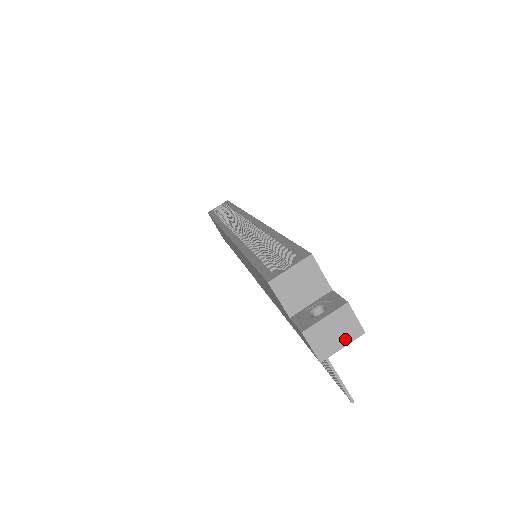
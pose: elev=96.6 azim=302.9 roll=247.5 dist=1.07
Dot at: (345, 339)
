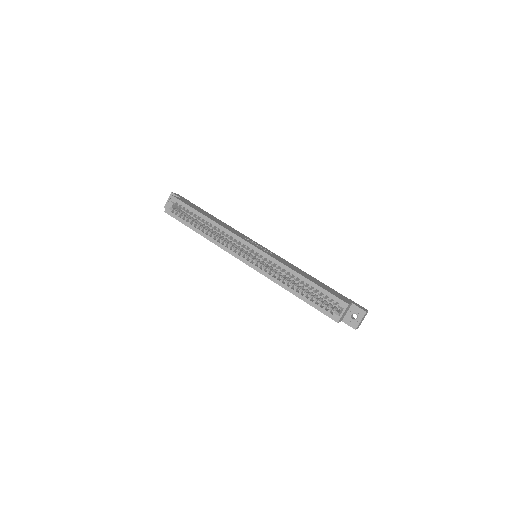
Dot at: occluded
